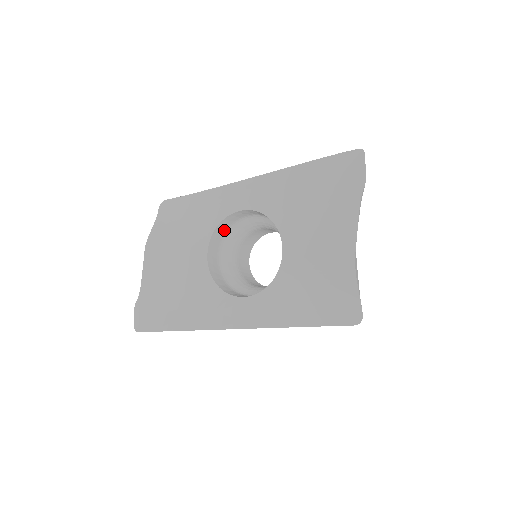
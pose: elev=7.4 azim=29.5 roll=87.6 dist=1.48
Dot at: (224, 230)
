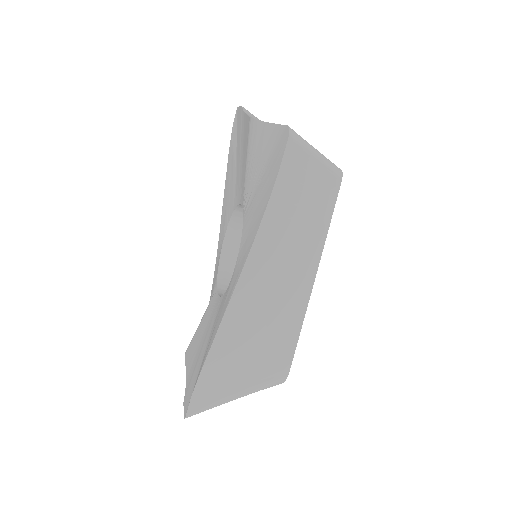
Dot at: (231, 275)
